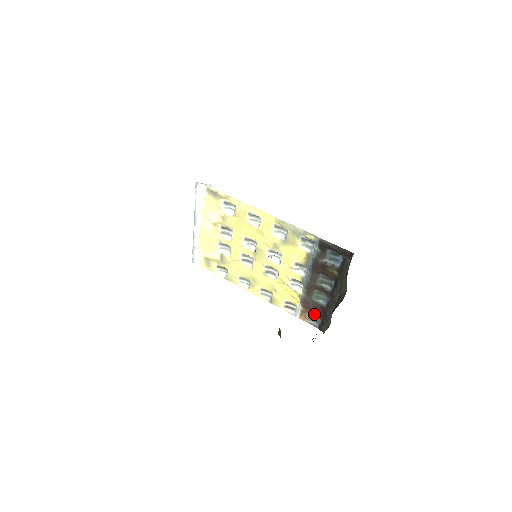
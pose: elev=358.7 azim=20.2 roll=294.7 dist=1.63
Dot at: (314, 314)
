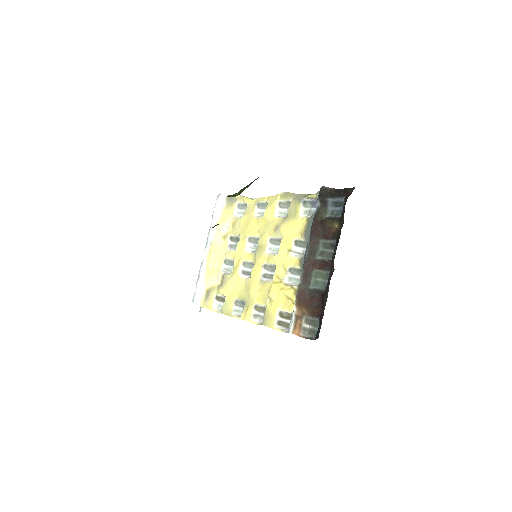
Dot at: (312, 318)
